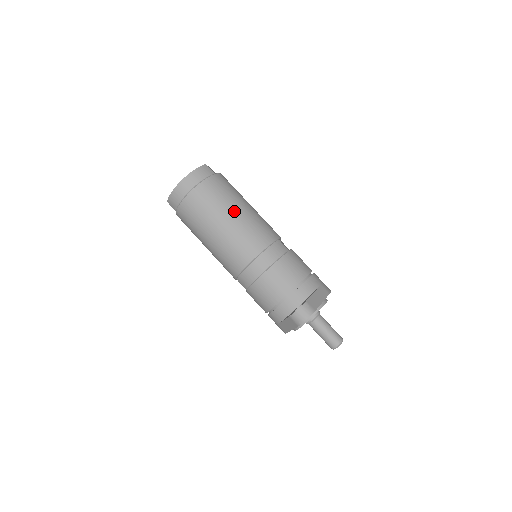
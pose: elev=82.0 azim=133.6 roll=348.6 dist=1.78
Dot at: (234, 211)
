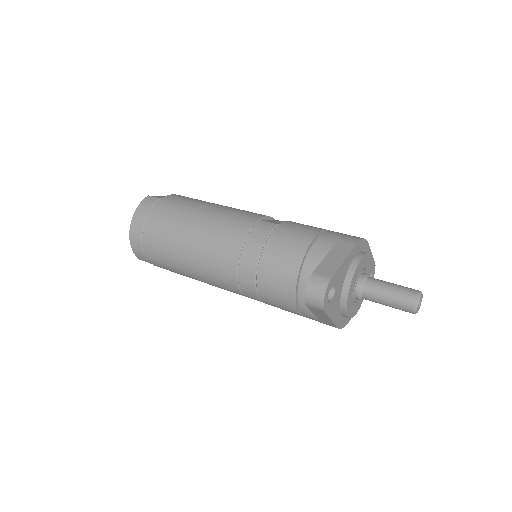
Dot at: (192, 223)
